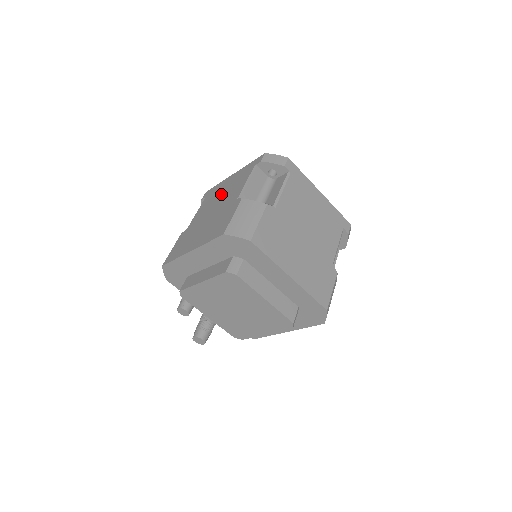
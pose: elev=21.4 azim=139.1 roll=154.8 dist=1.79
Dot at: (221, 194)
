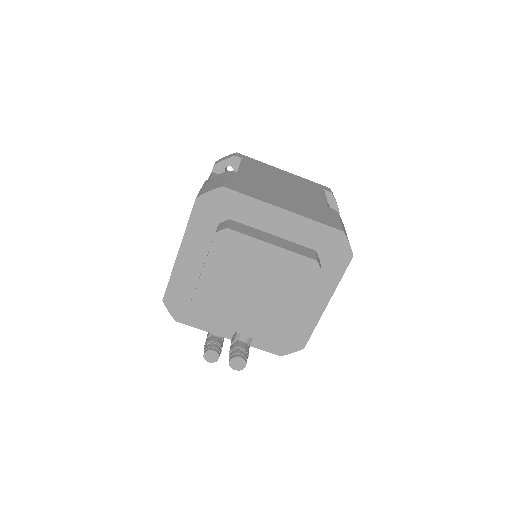
Dot at: occluded
